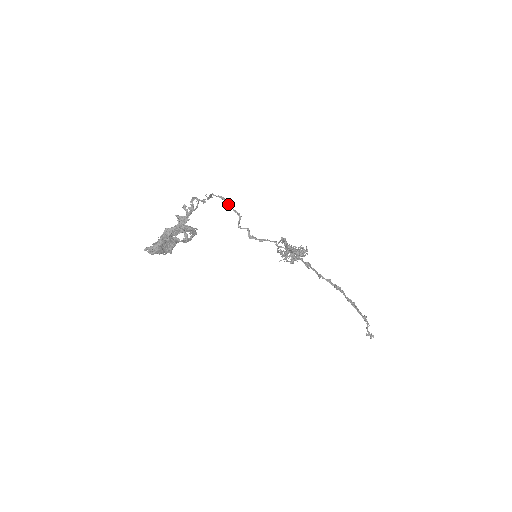
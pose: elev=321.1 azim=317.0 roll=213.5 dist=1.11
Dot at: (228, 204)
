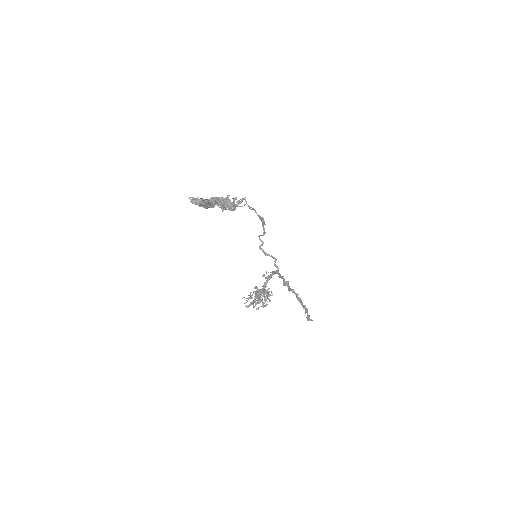
Dot at: (262, 223)
